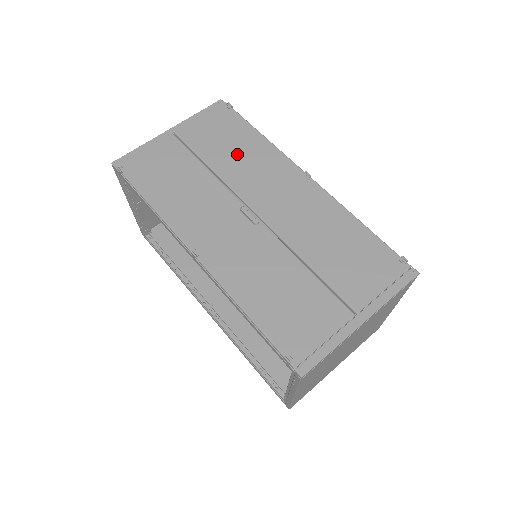
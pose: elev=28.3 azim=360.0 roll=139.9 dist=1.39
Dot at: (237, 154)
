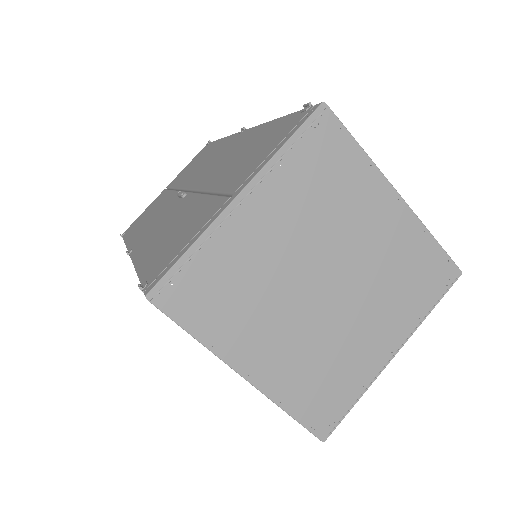
Dot at: (198, 165)
